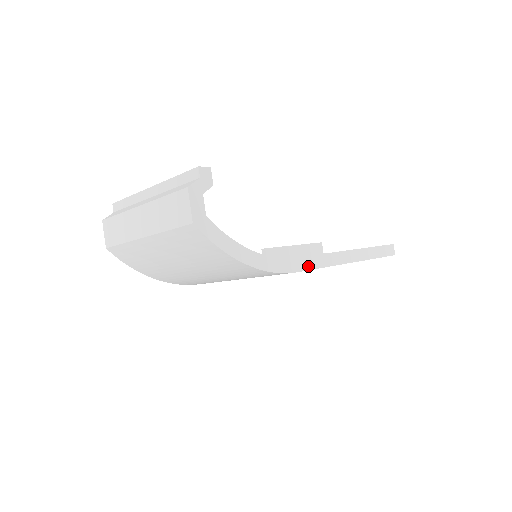
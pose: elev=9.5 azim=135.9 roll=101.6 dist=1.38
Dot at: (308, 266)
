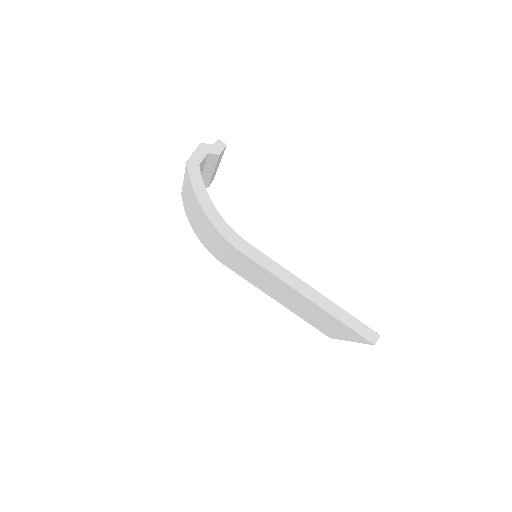
Dot at: (258, 259)
